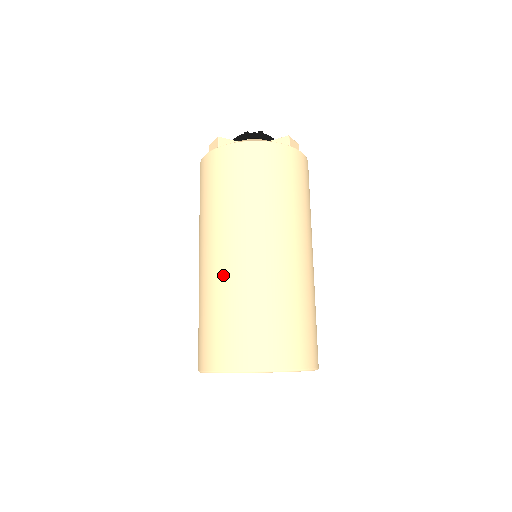
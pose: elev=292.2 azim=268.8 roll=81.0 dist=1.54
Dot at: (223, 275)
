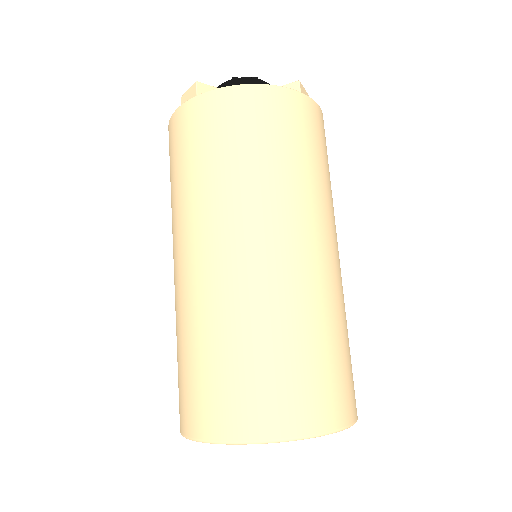
Dot at: (217, 289)
